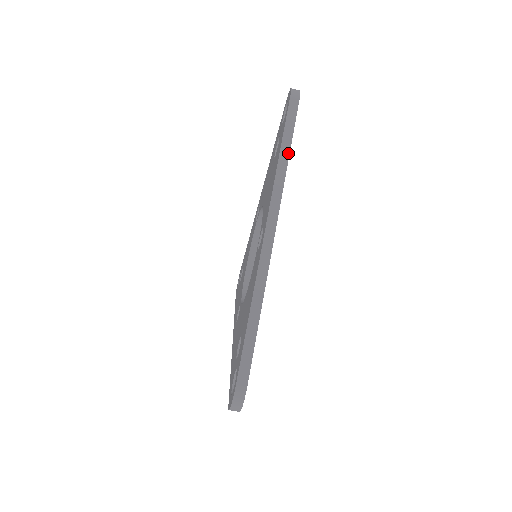
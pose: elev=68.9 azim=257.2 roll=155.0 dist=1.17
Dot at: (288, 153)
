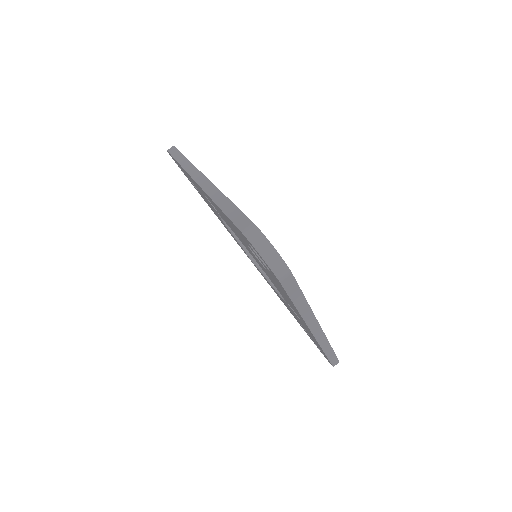
Dot at: (182, 156)
